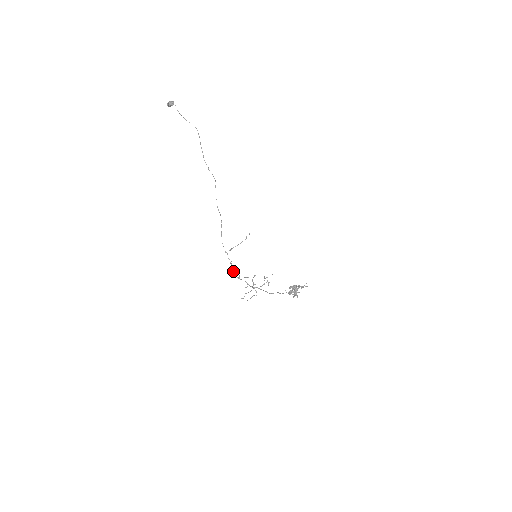
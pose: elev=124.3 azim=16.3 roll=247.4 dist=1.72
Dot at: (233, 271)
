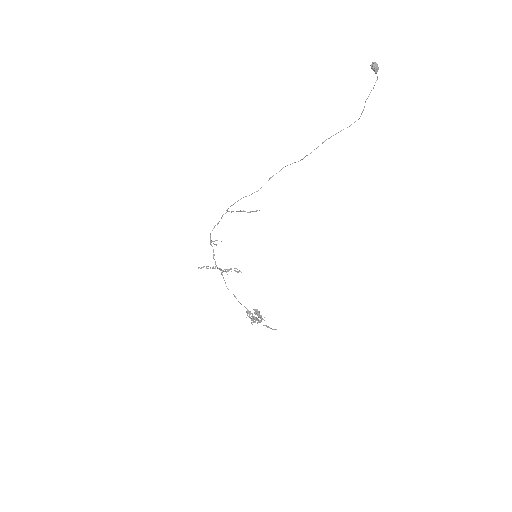
Dot at: occluded
